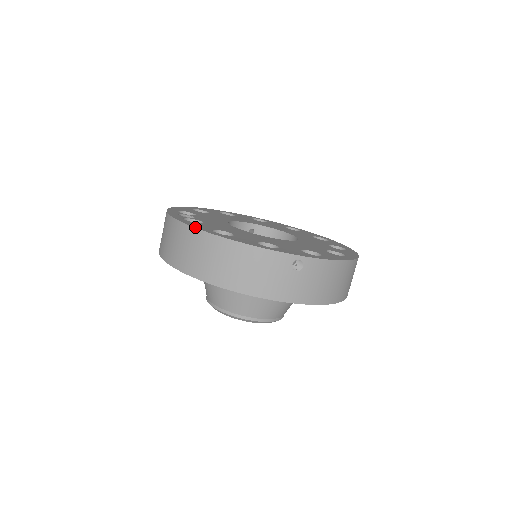
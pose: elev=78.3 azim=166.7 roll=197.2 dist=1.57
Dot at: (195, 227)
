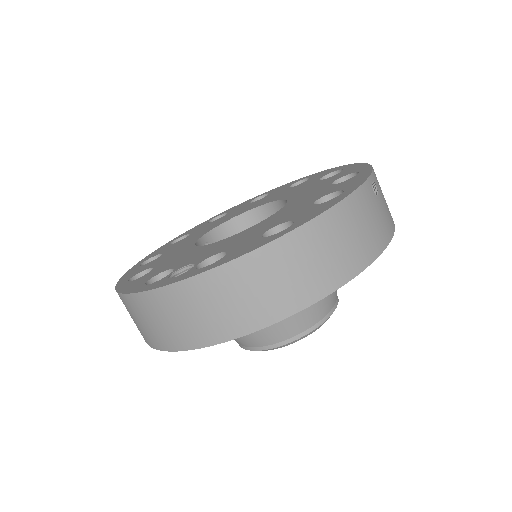
Dot at: (258, 247)
